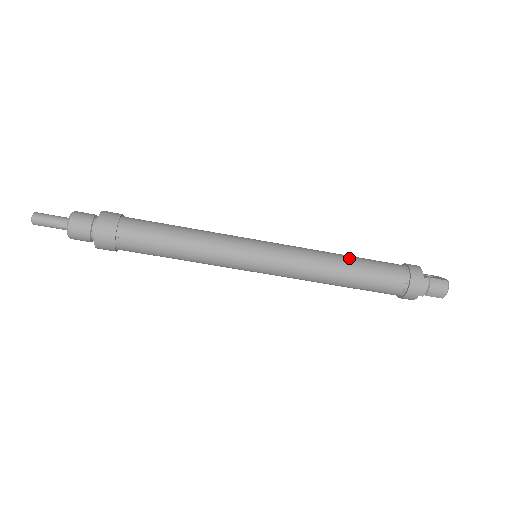
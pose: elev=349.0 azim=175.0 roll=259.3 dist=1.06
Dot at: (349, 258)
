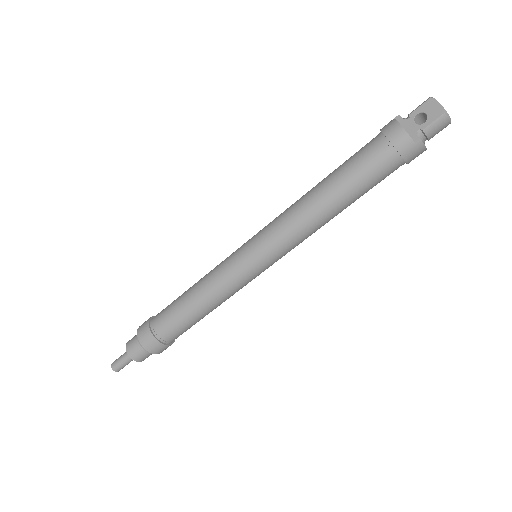
Dot at: (330, 196)
